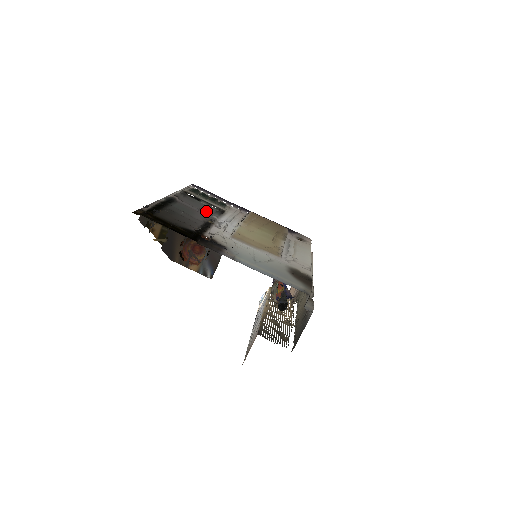
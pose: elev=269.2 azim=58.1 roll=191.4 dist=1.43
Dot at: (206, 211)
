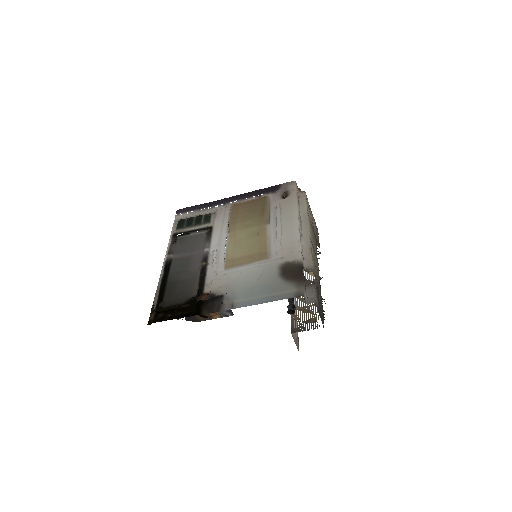
Dot at: (198, 246)
